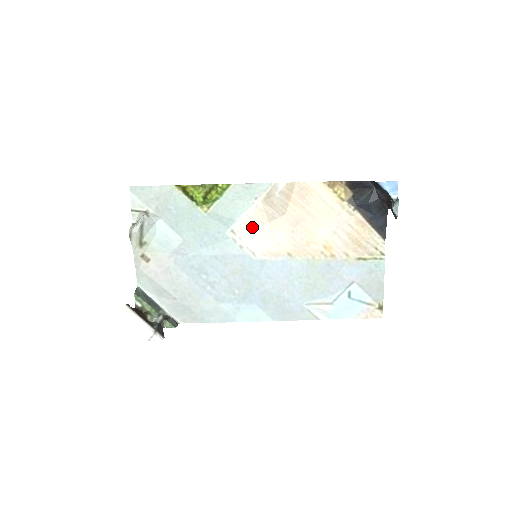
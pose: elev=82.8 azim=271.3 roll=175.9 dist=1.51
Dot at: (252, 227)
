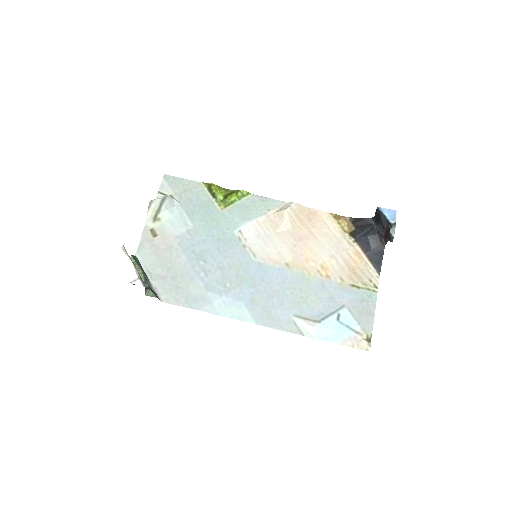
Dot at: (259, 232)
